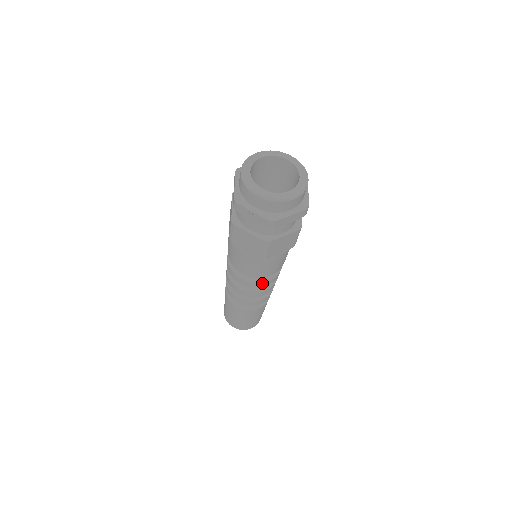
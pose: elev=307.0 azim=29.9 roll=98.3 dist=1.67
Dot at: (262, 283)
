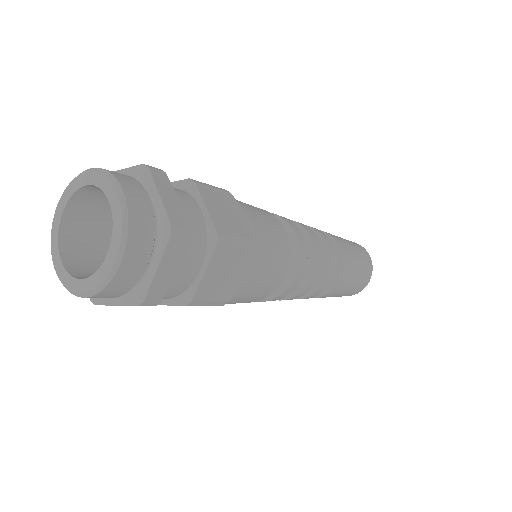
Dot at: (288, 288)
